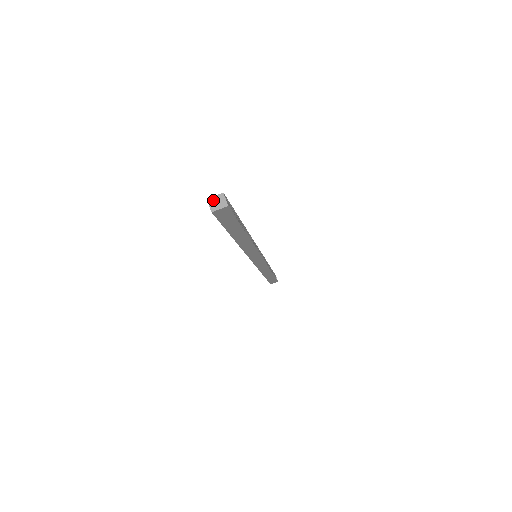
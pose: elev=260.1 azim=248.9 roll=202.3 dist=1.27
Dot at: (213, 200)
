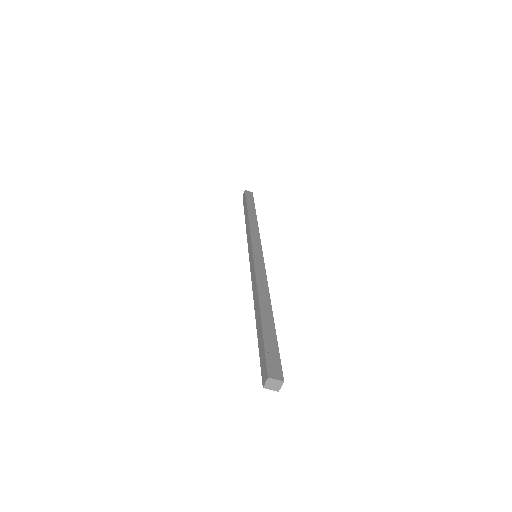
Dot at: (272, 381)
